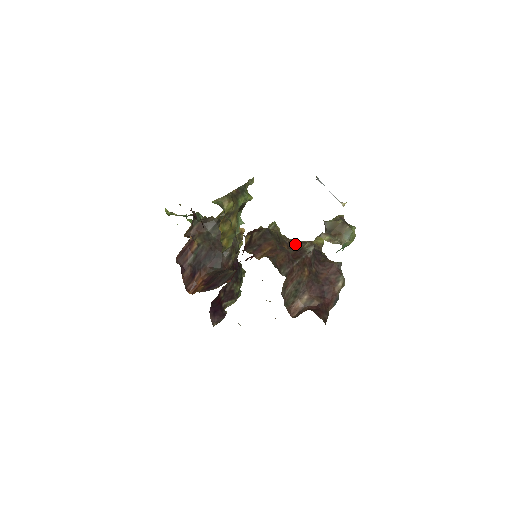
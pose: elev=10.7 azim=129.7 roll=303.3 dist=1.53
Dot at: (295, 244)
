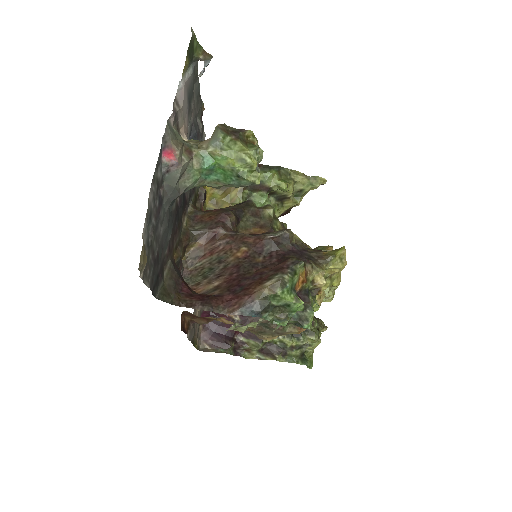
Dot at: occluded
